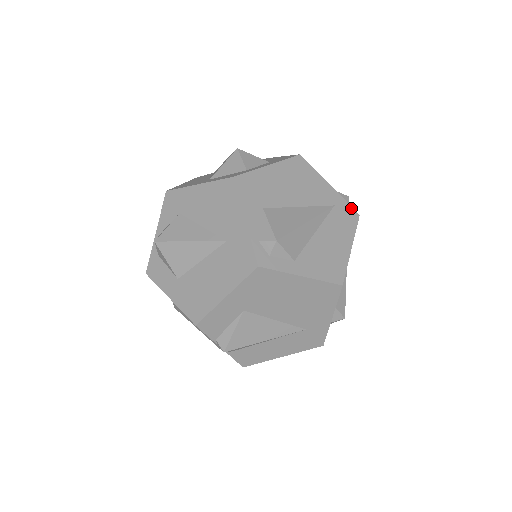
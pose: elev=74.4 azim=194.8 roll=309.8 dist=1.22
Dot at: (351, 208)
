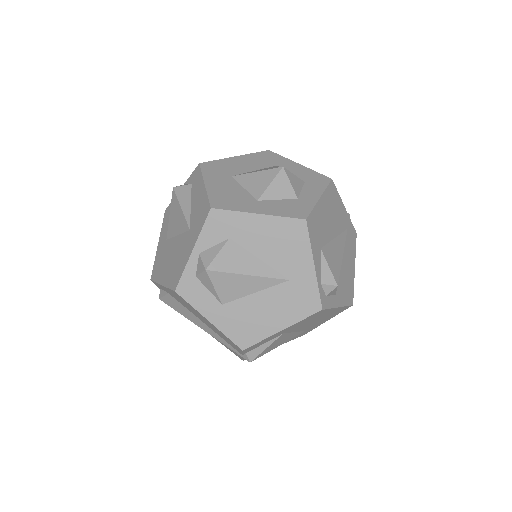
Dot at: (353, 228)
